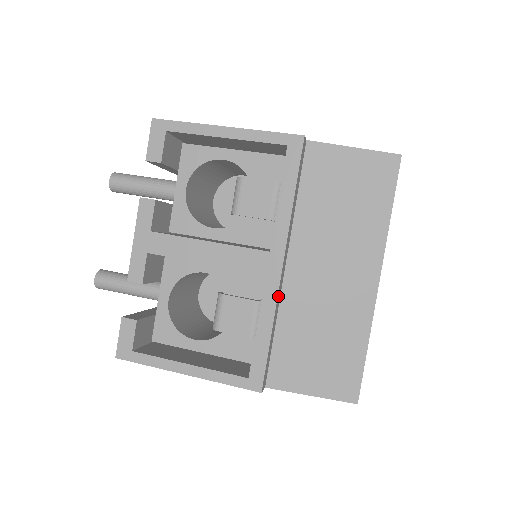
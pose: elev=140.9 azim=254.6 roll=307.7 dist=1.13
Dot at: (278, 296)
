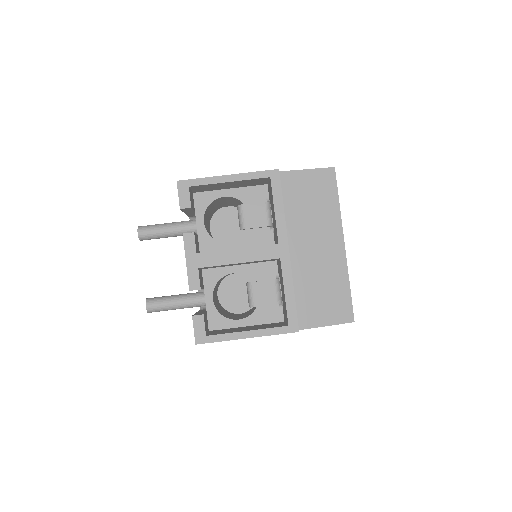
Dot at: (291, 270)
